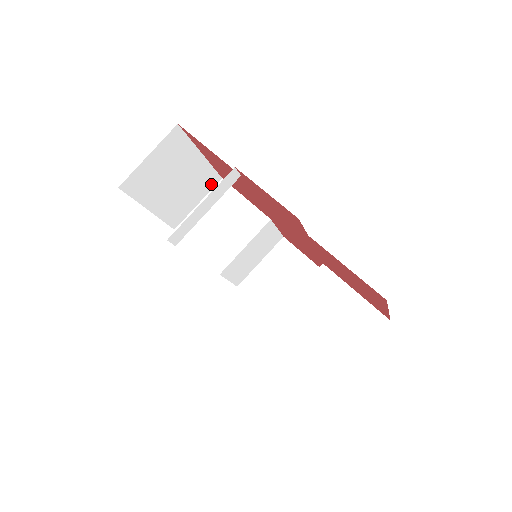
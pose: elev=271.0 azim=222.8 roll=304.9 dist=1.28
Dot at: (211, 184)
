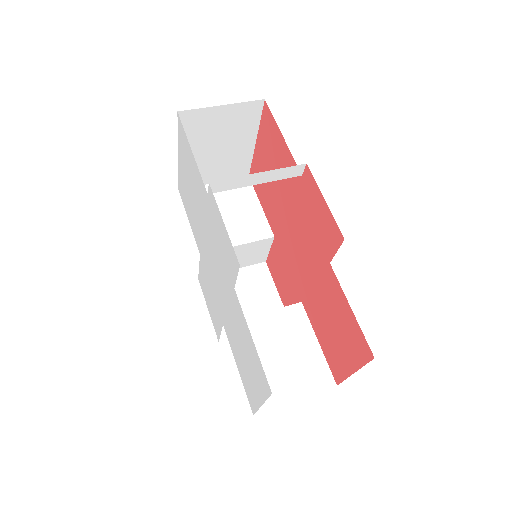
Dot at: (238, 174)
